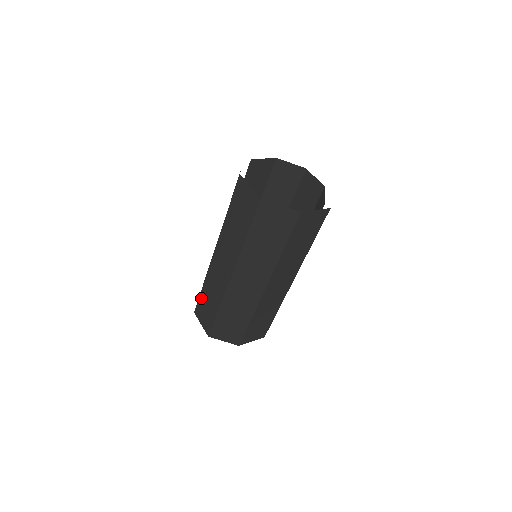
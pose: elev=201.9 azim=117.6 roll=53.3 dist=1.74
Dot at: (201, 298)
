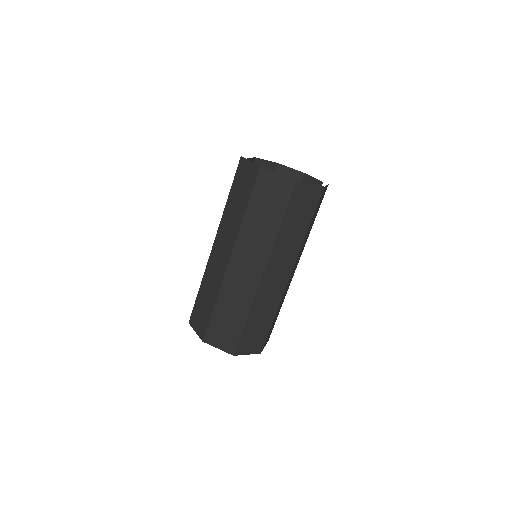
Dot at: (214, 319)
